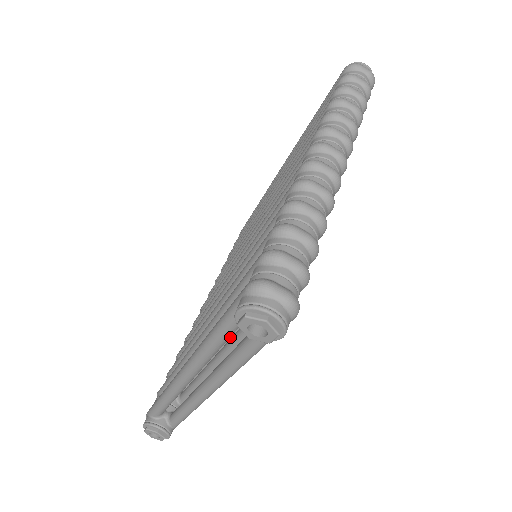
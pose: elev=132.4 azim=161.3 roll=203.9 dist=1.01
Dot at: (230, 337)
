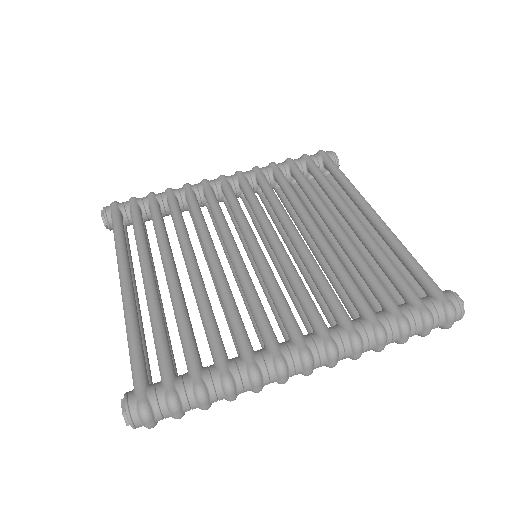
Dot at: occluded
